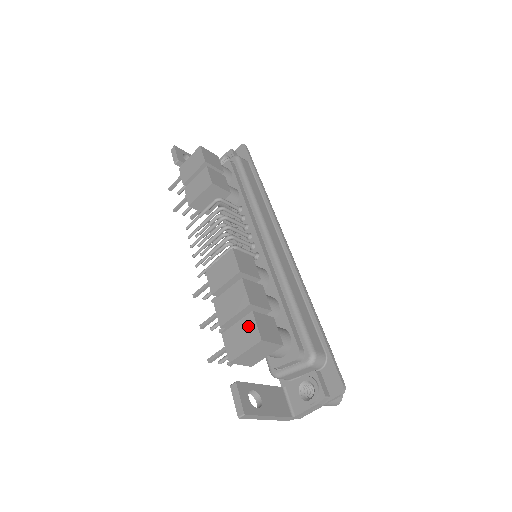
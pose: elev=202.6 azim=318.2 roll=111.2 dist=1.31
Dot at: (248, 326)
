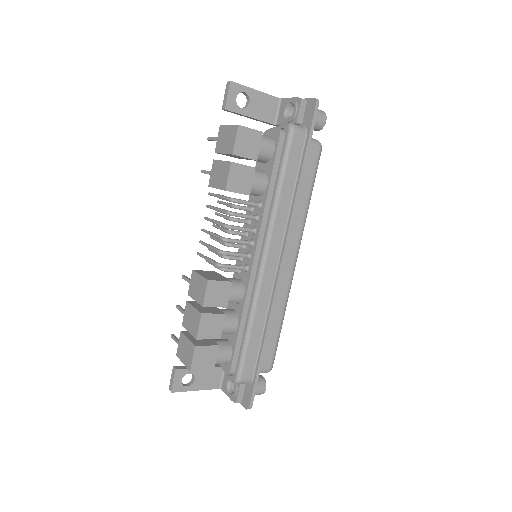
Dot at: (190, 351)
